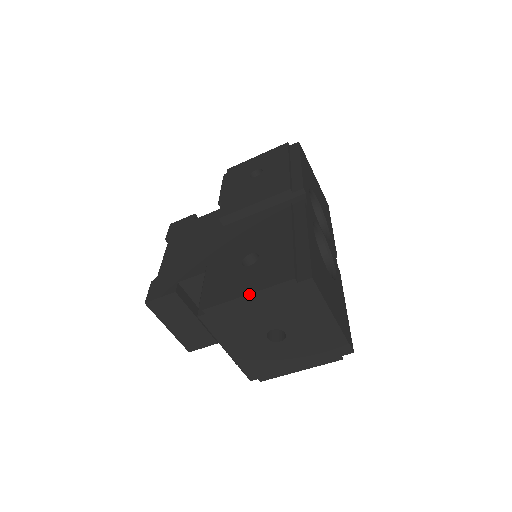
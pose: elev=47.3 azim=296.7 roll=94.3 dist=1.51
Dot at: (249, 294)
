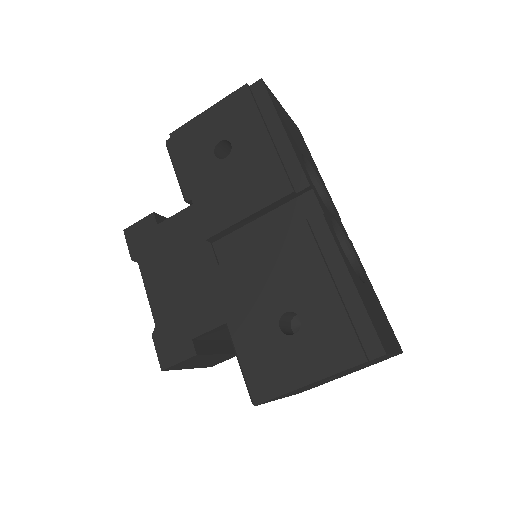
Dot at: (314, 382)
